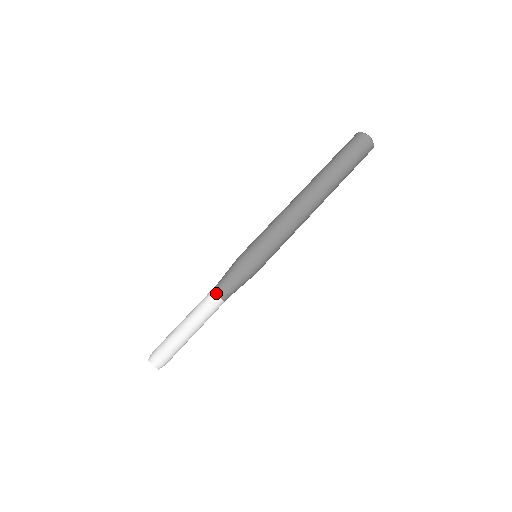
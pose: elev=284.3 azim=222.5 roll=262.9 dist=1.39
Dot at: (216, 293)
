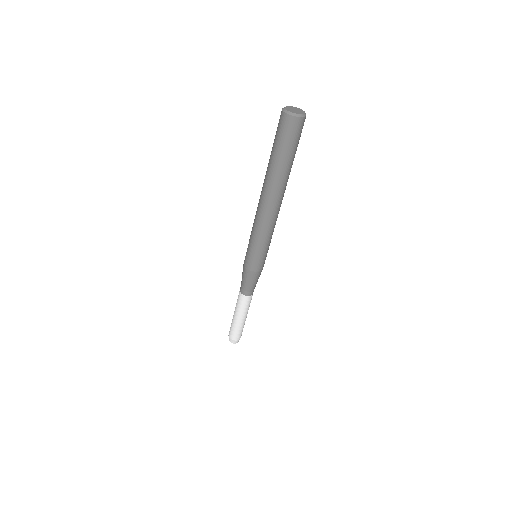
Dot at: (240, 291)
